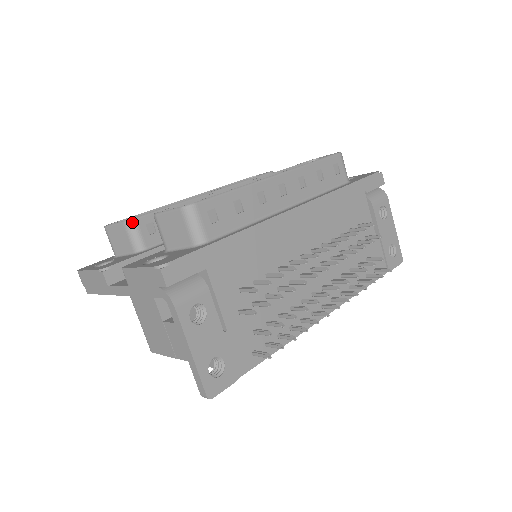
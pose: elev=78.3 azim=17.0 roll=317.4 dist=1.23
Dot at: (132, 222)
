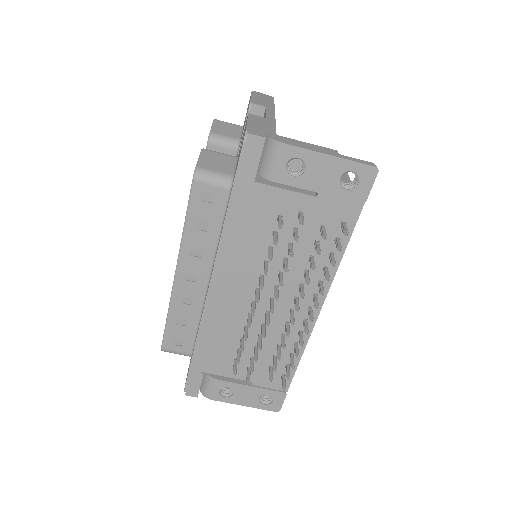
Dot at: occluded
